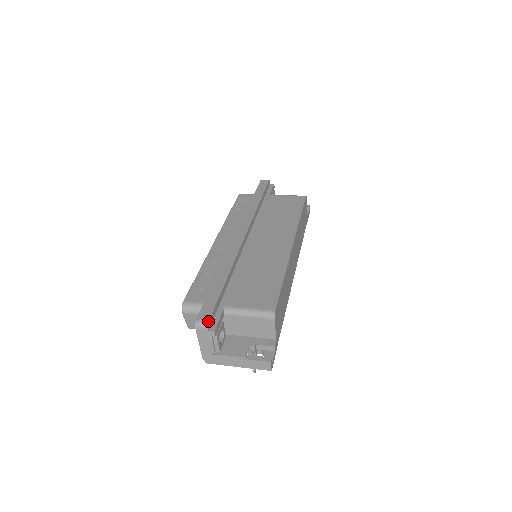
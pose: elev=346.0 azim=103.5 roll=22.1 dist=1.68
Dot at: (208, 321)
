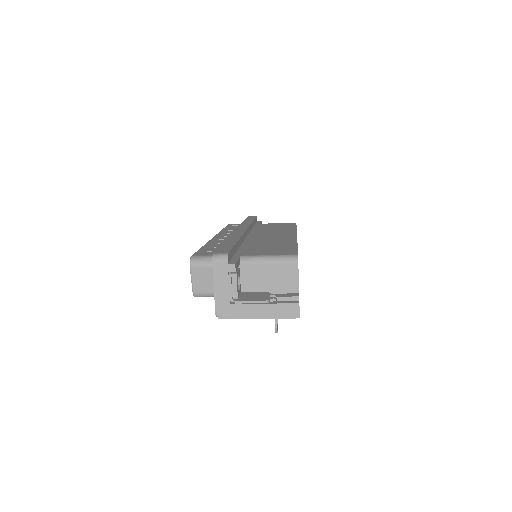
Dot at: (227, 253)
